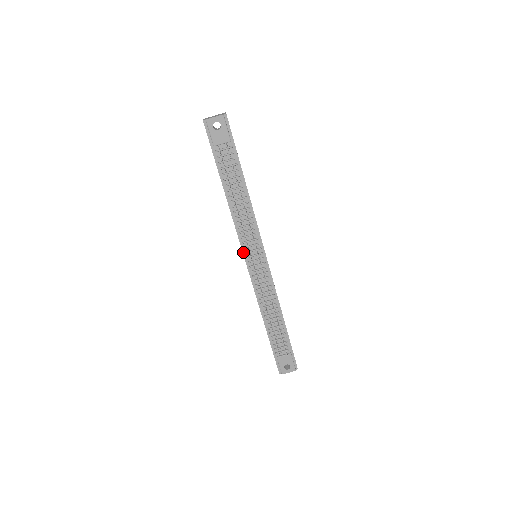
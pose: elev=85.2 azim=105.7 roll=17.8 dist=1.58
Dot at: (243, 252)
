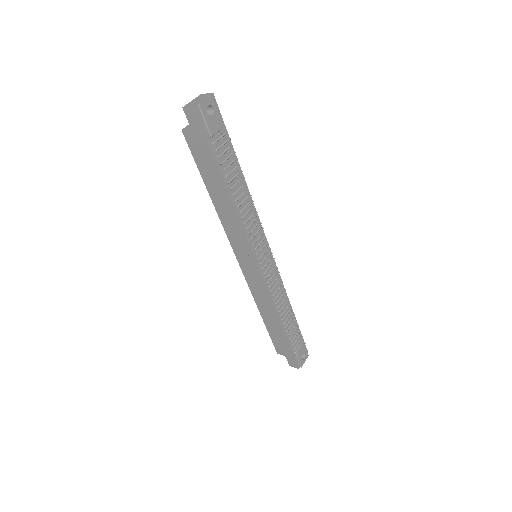
Dot at: (254, 255)
